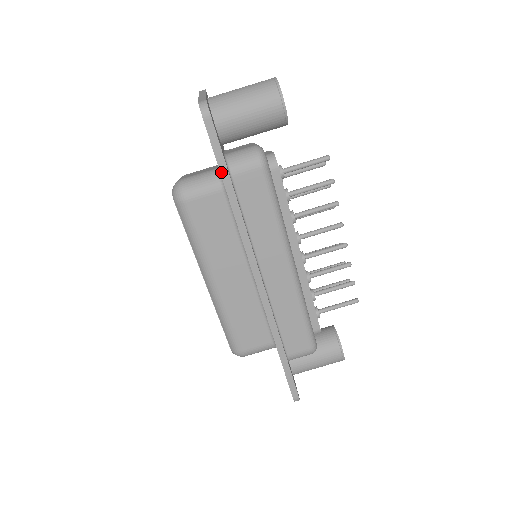
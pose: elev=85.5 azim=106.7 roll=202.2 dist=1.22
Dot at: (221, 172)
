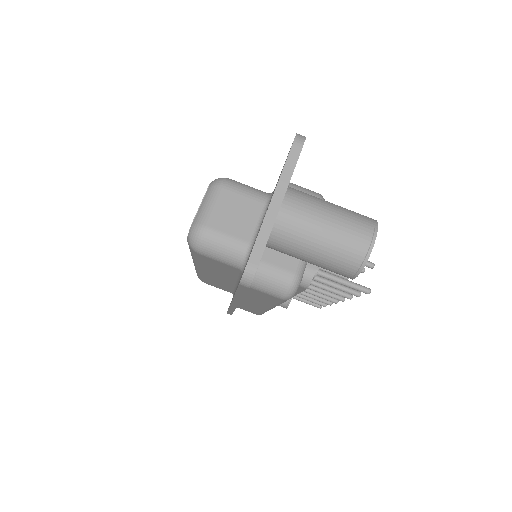
Dot at: (237, 292)
